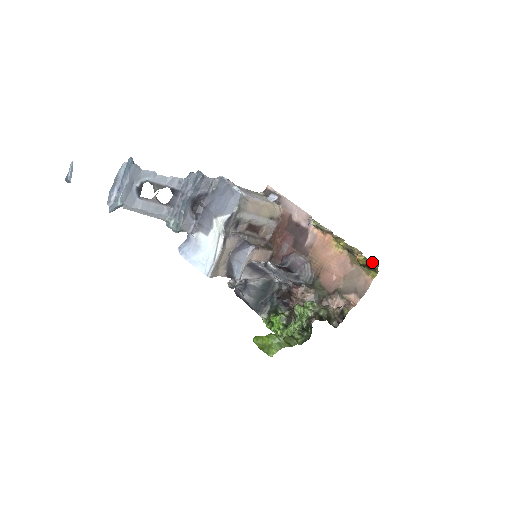
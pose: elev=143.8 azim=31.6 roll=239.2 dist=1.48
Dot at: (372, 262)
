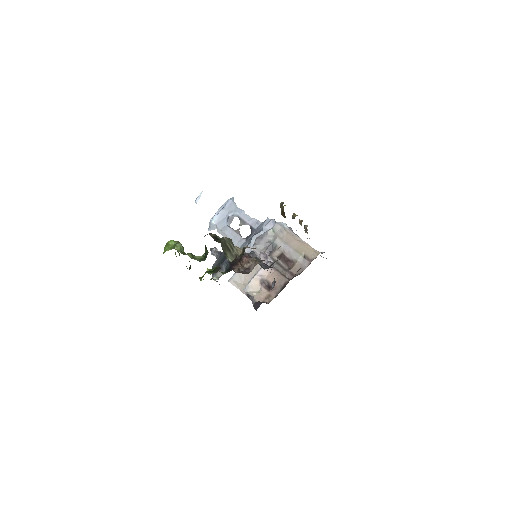
Dot at: (283, 202)
